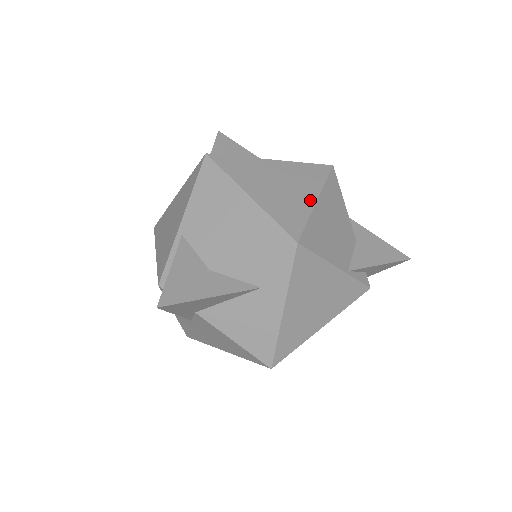
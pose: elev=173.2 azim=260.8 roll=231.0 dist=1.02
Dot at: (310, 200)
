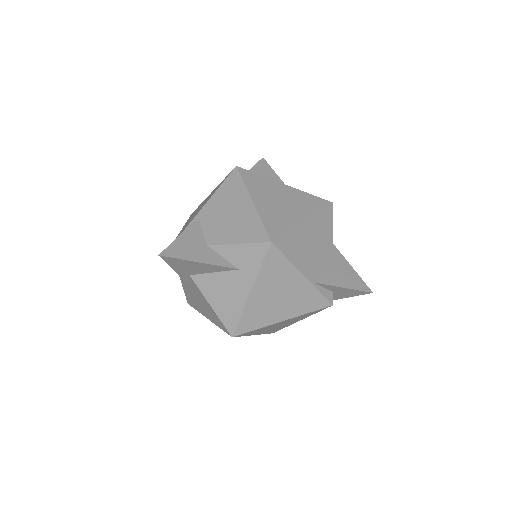
Dot at: (298, 219)
